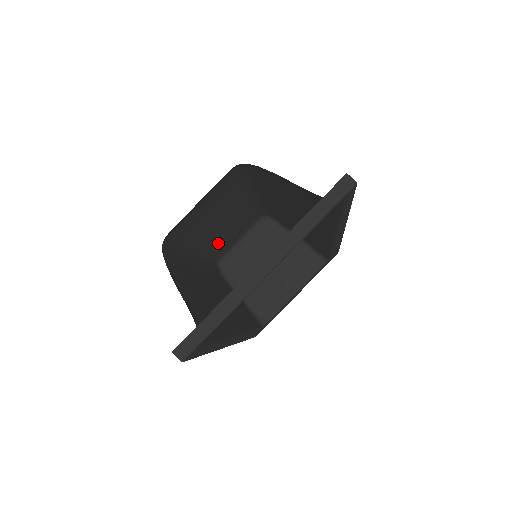
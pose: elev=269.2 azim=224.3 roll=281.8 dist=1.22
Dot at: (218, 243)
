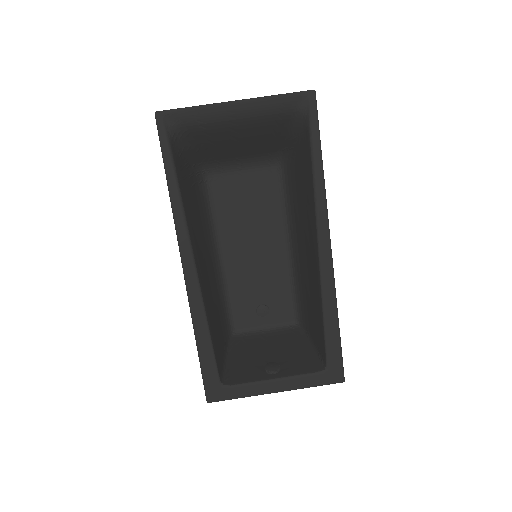
Dot at: (244, 288)
